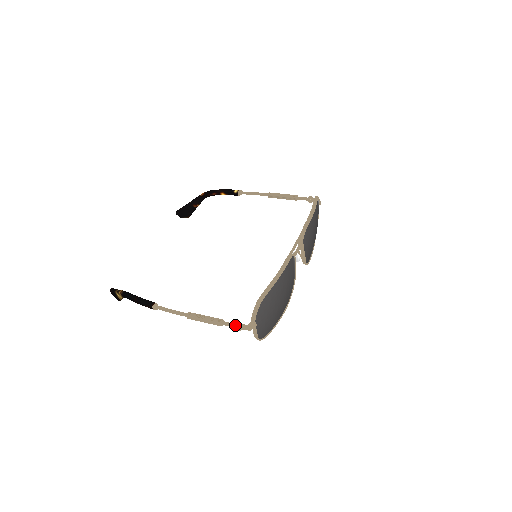
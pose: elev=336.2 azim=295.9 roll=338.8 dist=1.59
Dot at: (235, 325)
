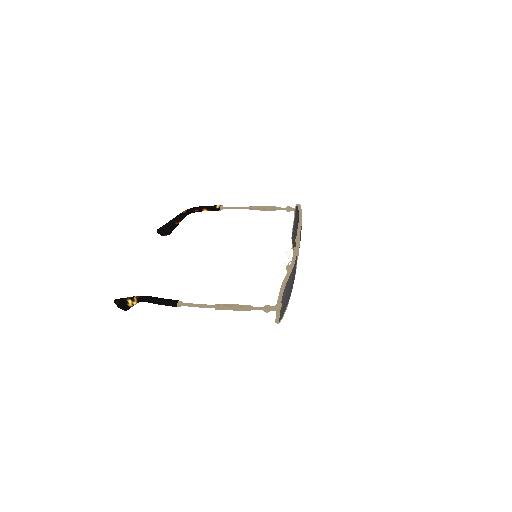
Dot at: (264, 307)
